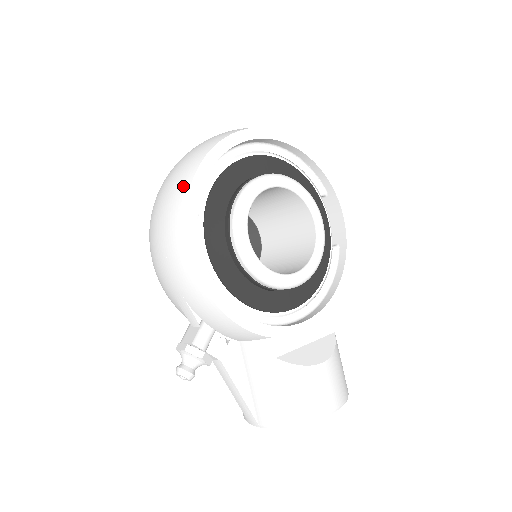
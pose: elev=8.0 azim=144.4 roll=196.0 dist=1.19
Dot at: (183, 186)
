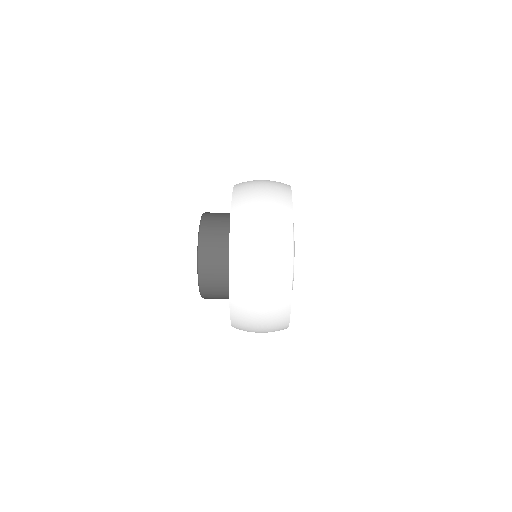
Dot at: (283, 327)
